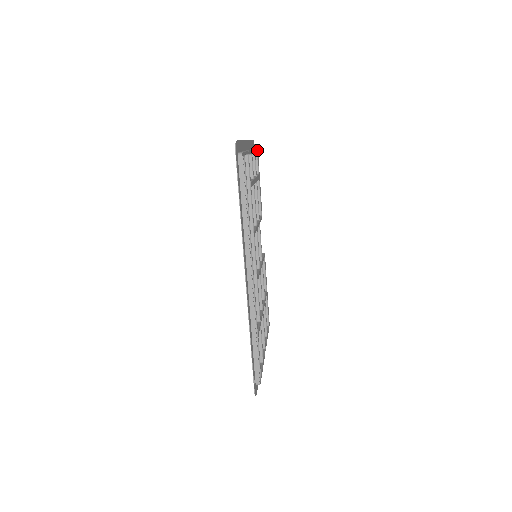
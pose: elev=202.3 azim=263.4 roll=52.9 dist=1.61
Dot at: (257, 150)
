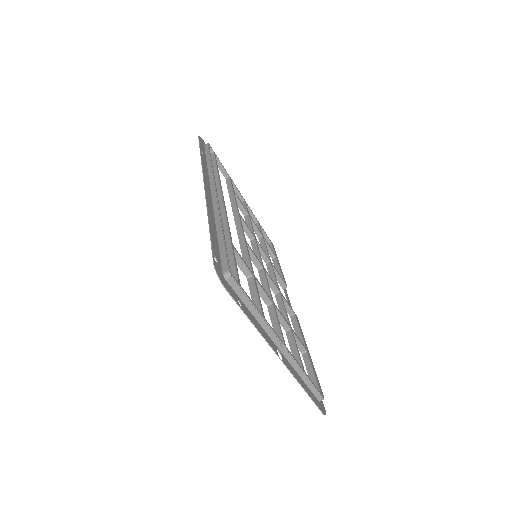
Dot at: (271, 242)
